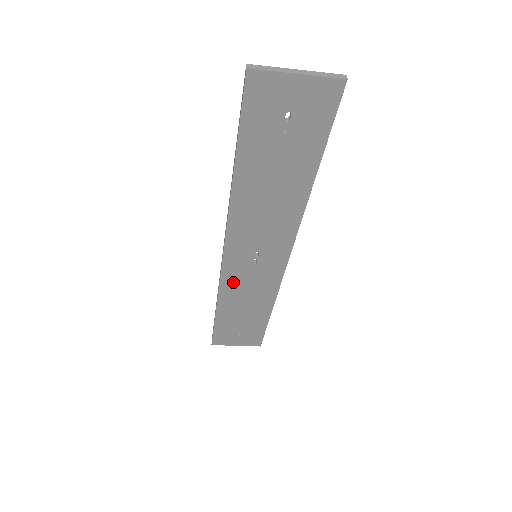
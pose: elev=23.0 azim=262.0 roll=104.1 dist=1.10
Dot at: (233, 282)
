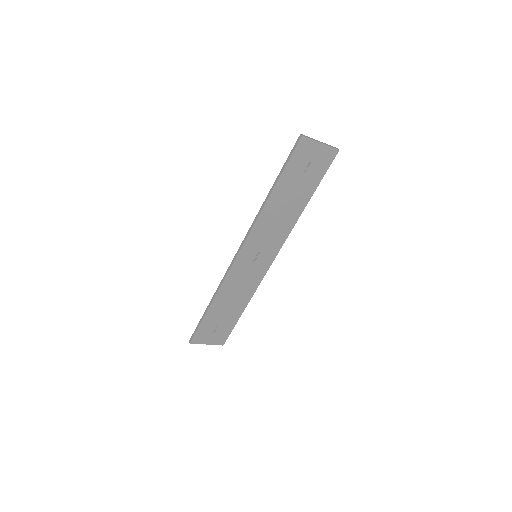
Dot at: (234, 277)
